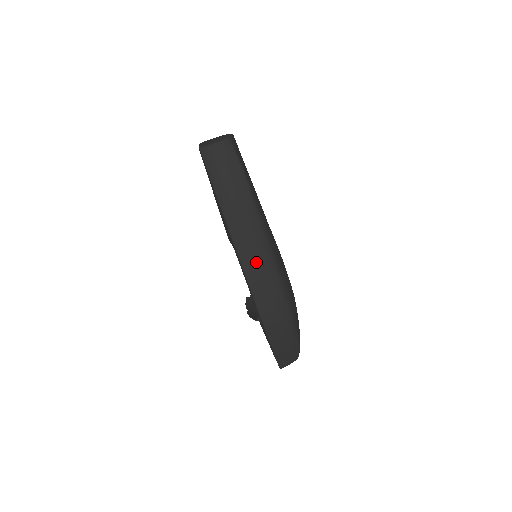
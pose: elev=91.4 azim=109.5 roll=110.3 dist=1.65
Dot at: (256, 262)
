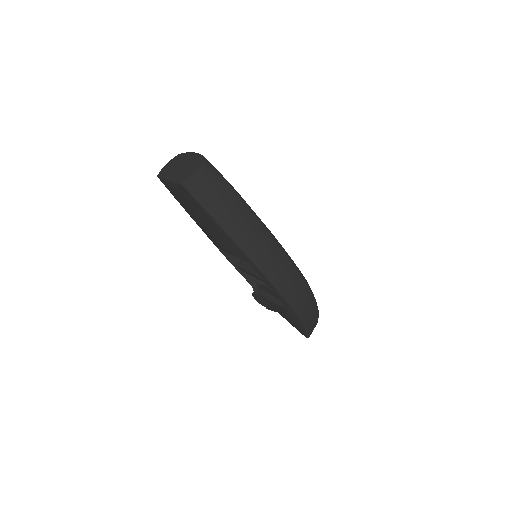
Dot at: (274, 264)
